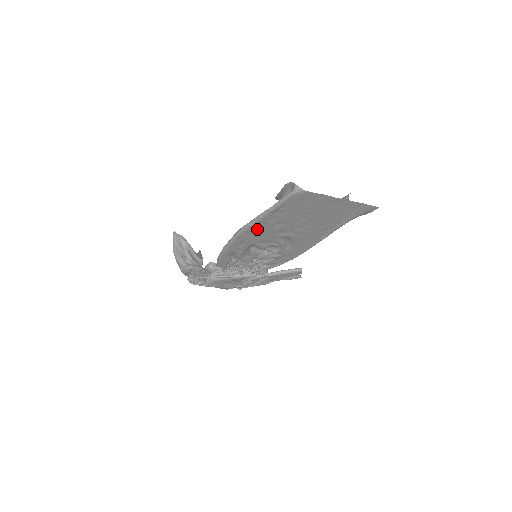
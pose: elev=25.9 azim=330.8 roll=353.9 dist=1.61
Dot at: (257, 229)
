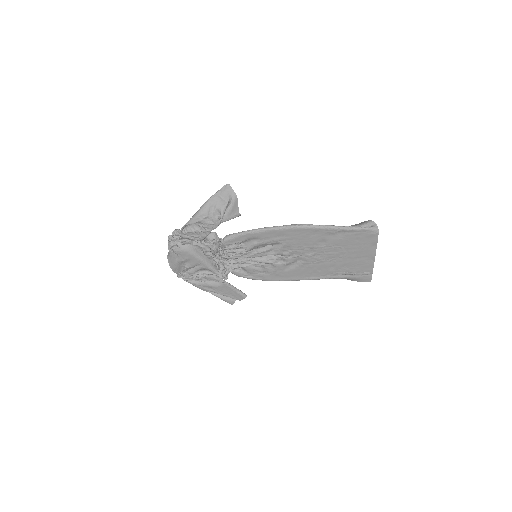
Dot at: (310, 234)
